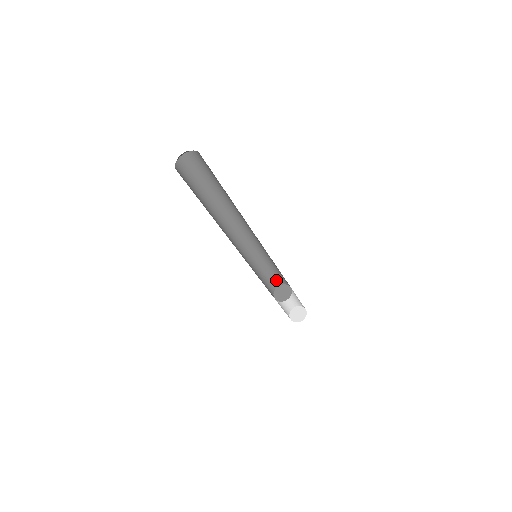
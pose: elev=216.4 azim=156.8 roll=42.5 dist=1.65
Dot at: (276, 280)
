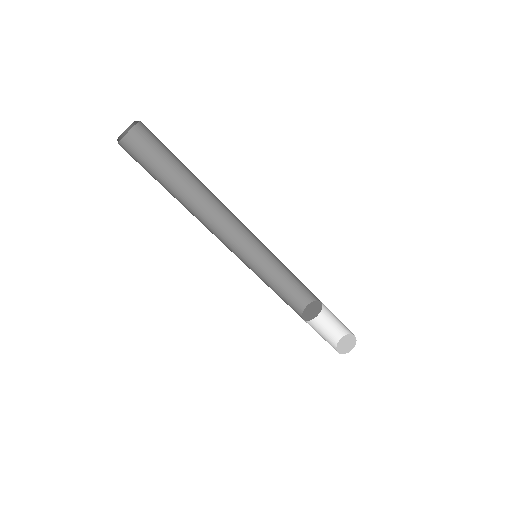
Dot at: (305, 294)
